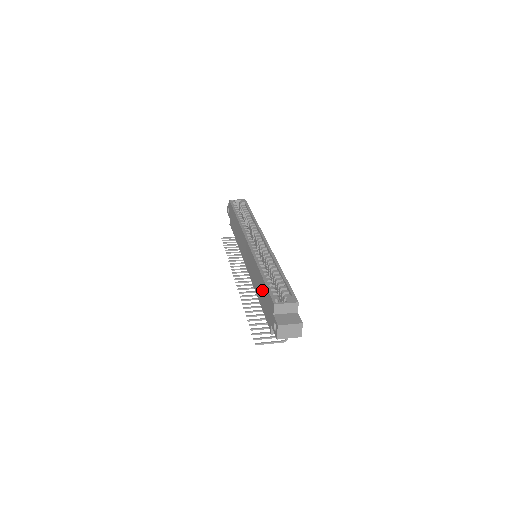
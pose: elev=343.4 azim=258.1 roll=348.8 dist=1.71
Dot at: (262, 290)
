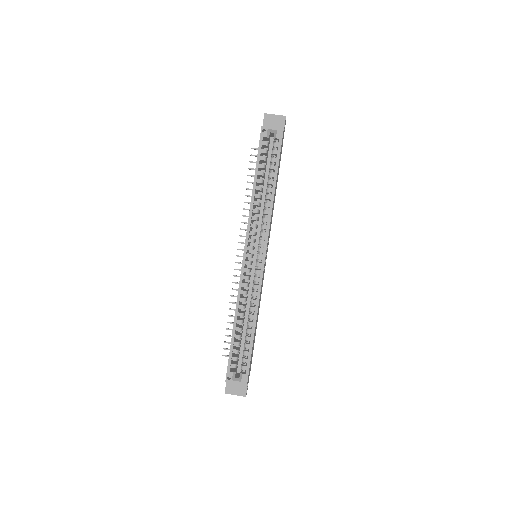
Dot at: occluded
